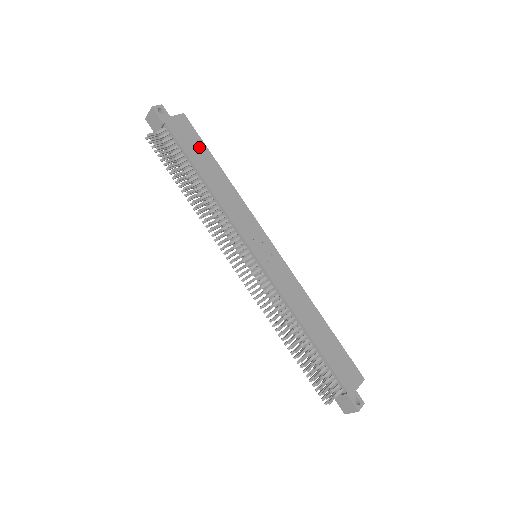
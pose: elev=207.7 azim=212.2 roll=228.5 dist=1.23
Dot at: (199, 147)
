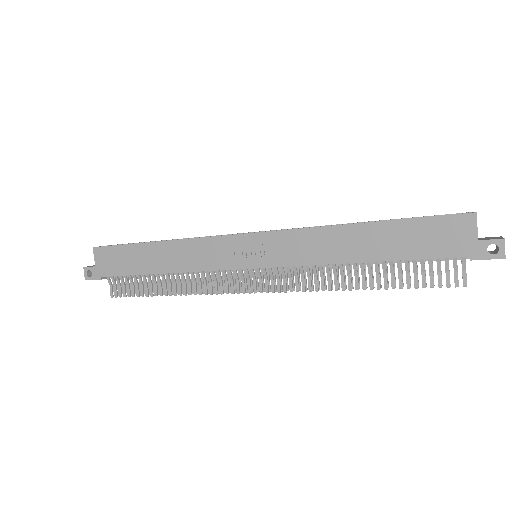
Dot at: (127, 254)
